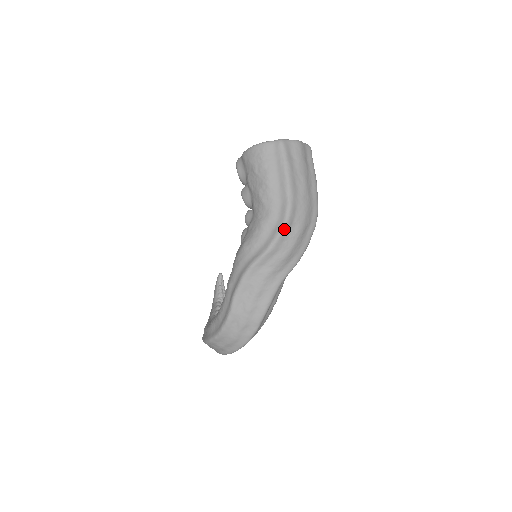
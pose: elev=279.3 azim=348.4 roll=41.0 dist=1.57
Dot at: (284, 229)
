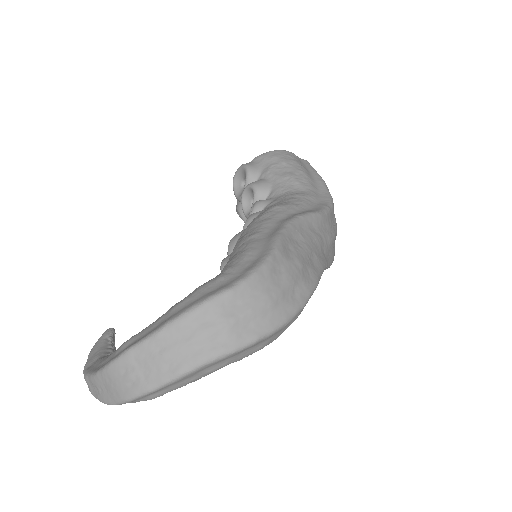
Dot at: (331, 209)
